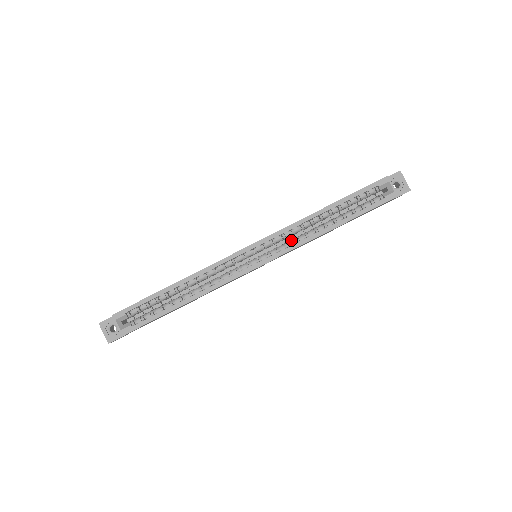
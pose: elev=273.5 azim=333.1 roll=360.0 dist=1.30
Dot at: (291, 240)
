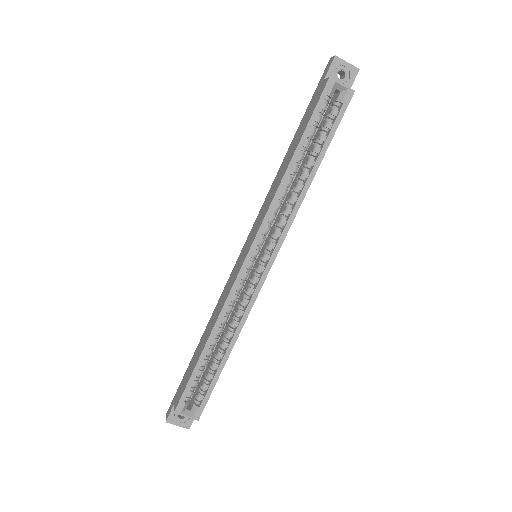
Dot at: (280, 219)
